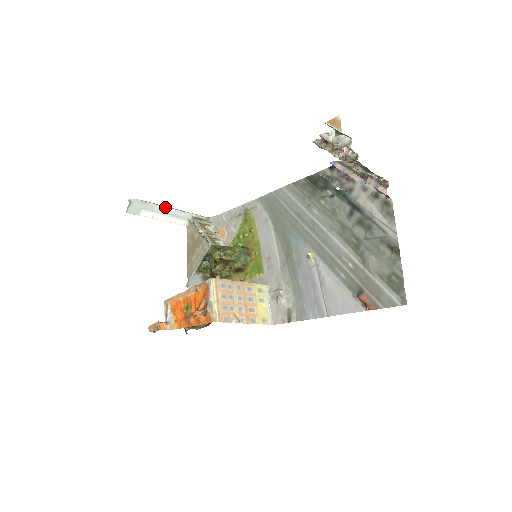
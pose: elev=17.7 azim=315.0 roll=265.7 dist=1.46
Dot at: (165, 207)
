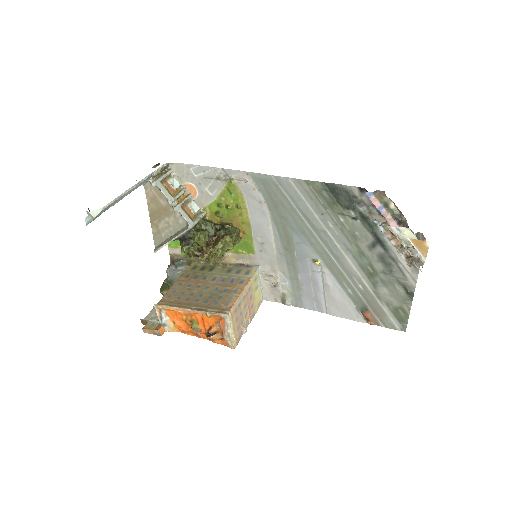
Dot at: (127, 192)
